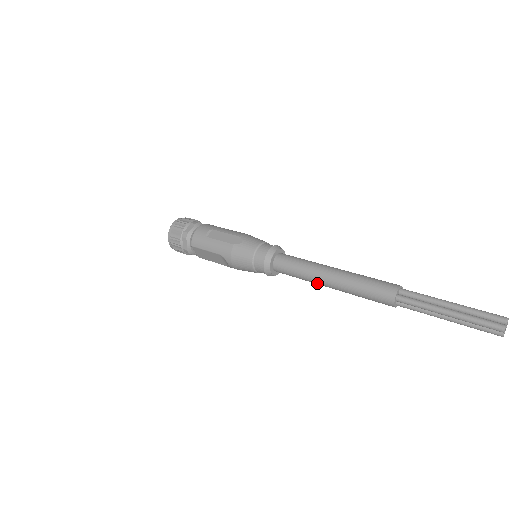
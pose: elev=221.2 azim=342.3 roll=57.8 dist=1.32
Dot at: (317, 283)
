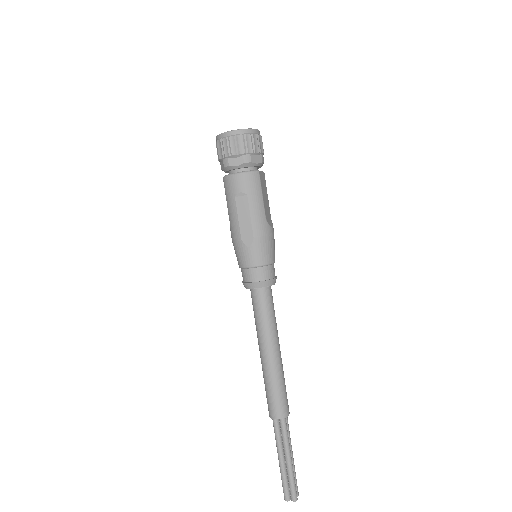
Dot at: occluded
